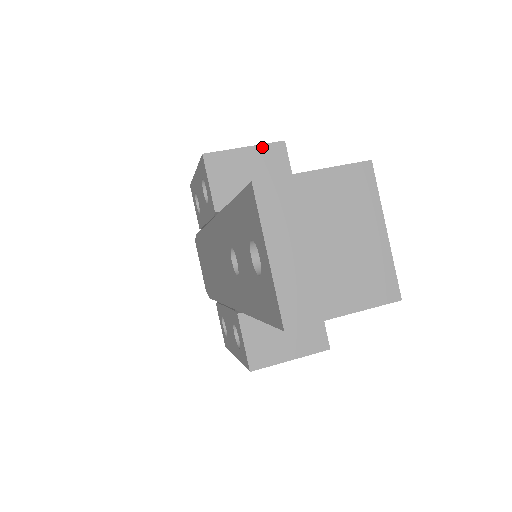
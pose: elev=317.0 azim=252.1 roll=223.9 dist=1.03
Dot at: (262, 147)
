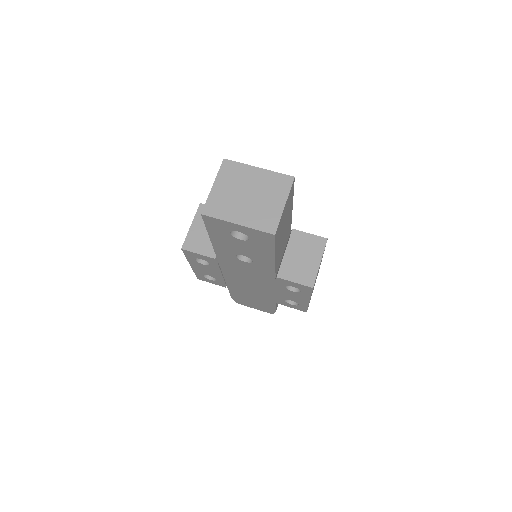
Dot at: (196, 217)
